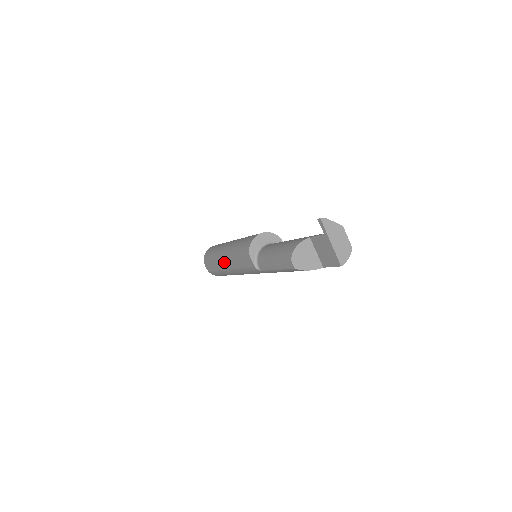
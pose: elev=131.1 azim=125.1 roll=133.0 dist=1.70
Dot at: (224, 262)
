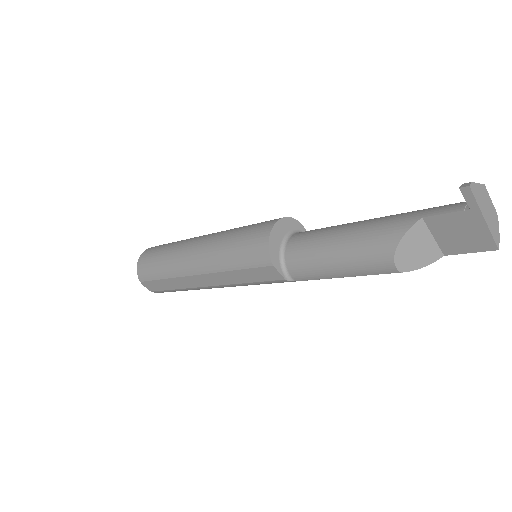
Dot at: (197, 279)
